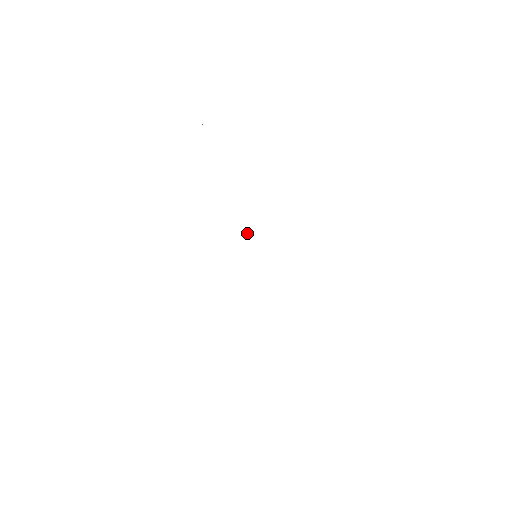
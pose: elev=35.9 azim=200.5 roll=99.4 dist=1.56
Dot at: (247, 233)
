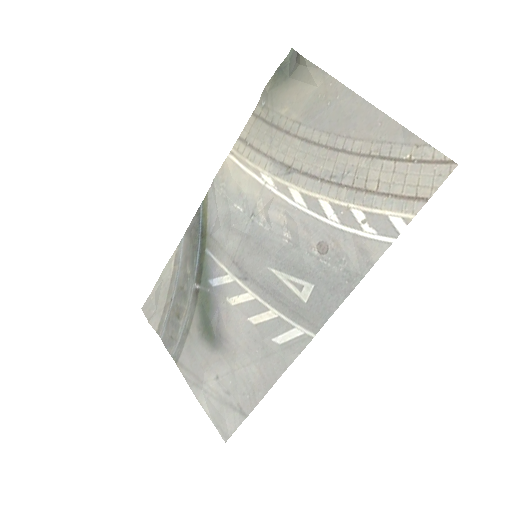
Dot at: (236, 224)
